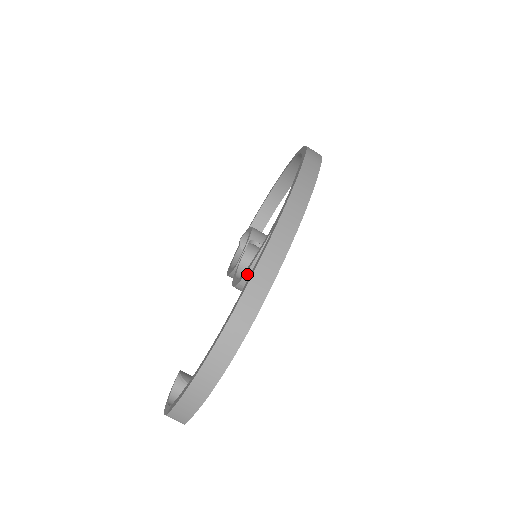
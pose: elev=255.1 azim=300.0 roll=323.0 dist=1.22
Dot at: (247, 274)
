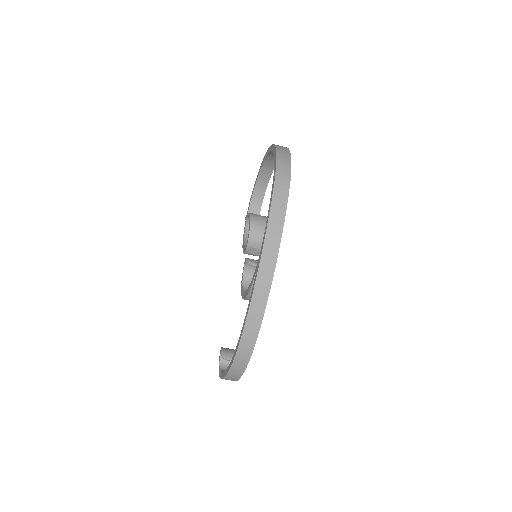
Dot at: (247, 297)
